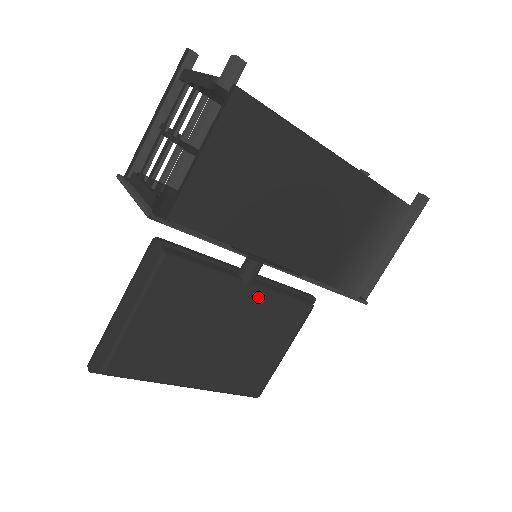
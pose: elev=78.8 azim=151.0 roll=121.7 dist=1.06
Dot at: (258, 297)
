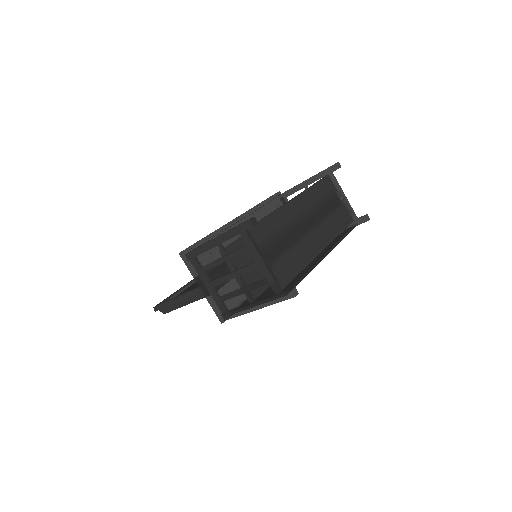
Dot at: occluded
